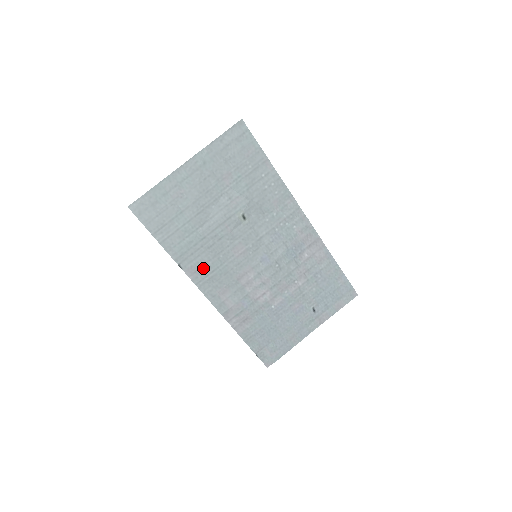
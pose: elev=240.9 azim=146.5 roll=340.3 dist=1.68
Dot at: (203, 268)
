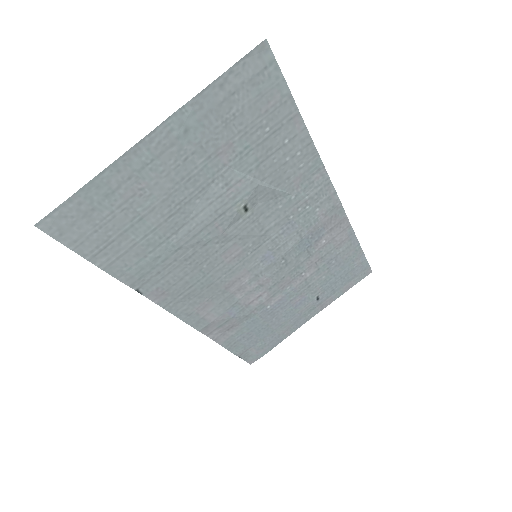
Dot at: (175, 286)
